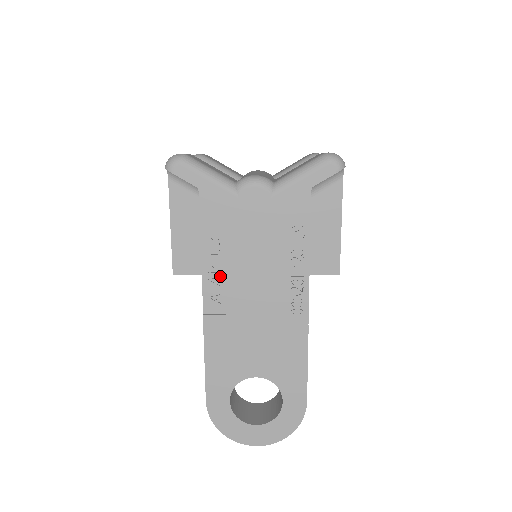
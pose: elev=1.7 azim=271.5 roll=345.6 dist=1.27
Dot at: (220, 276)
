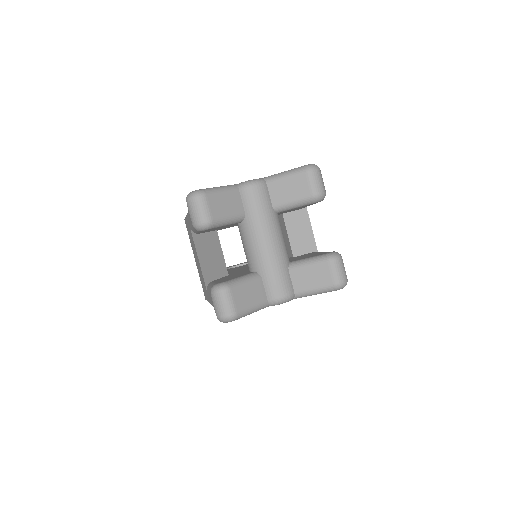
Dot at: occluded
